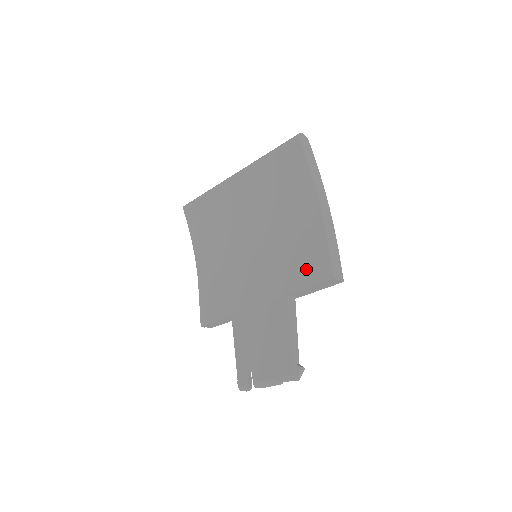
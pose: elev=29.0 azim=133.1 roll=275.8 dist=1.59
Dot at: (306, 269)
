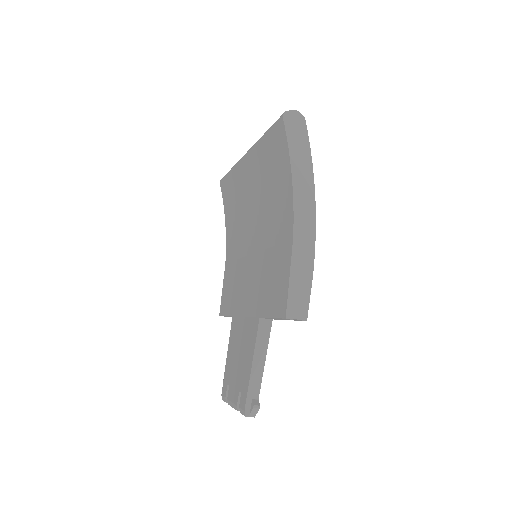
Dot at: (273, 293)
